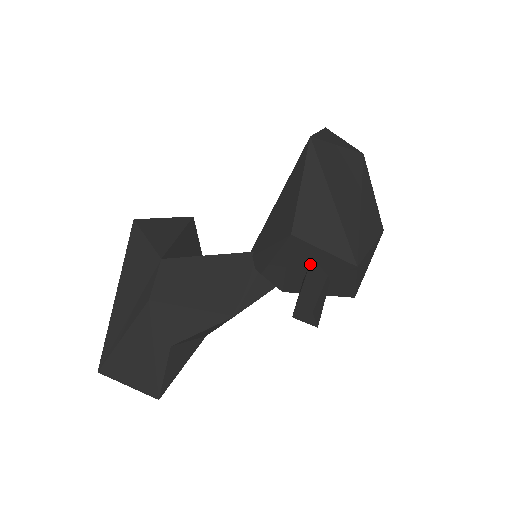
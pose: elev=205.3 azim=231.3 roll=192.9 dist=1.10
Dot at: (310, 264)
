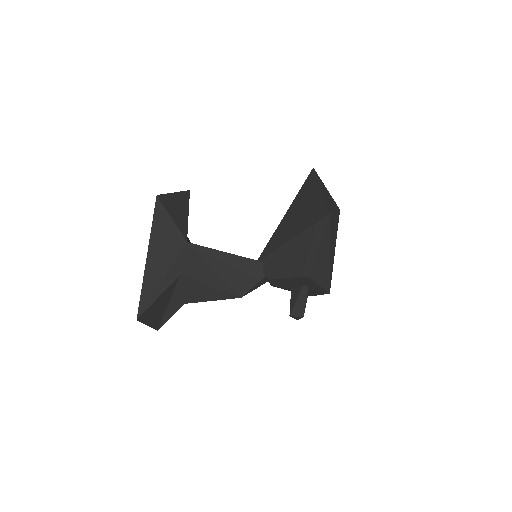
Dot at: (304, 285)
